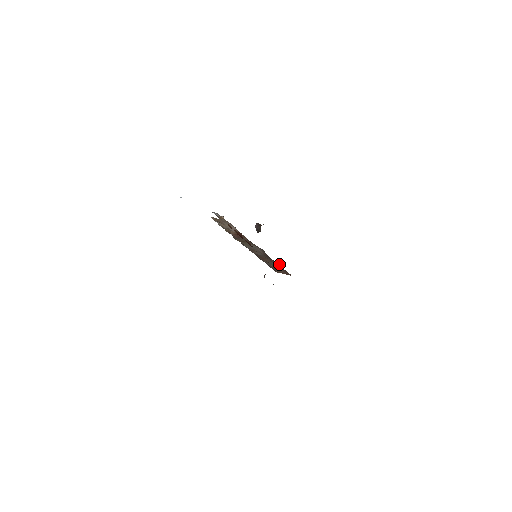
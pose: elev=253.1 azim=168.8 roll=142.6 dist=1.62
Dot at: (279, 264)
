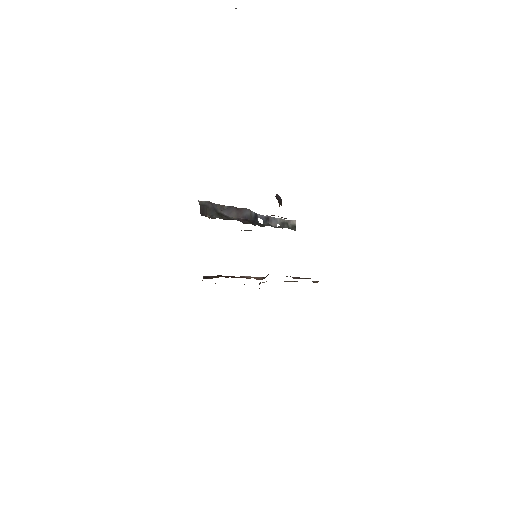
Dot at: occluded
